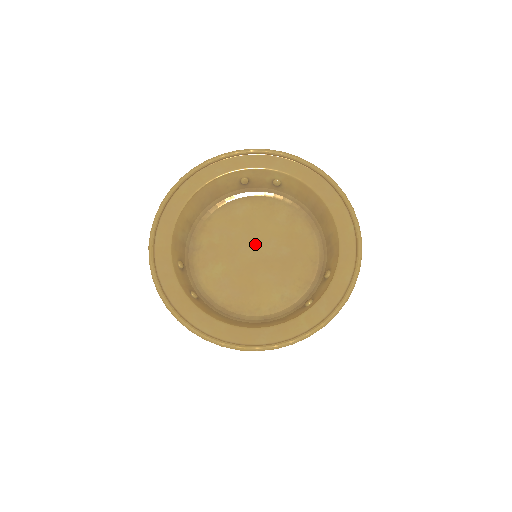
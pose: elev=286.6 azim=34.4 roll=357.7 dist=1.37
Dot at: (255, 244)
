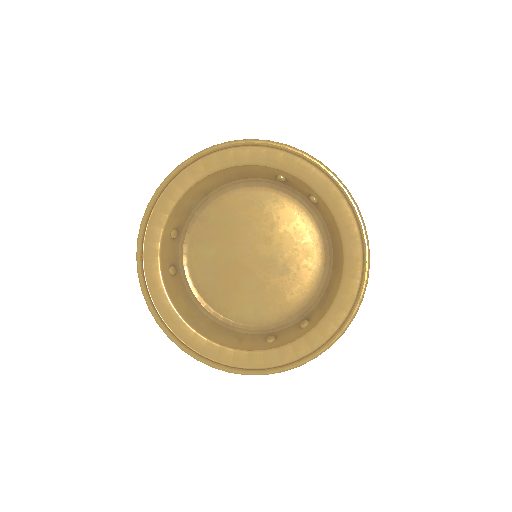
Dot at: (259, 247)
